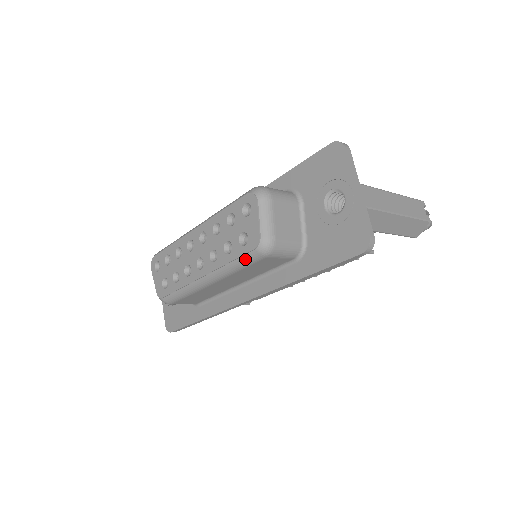
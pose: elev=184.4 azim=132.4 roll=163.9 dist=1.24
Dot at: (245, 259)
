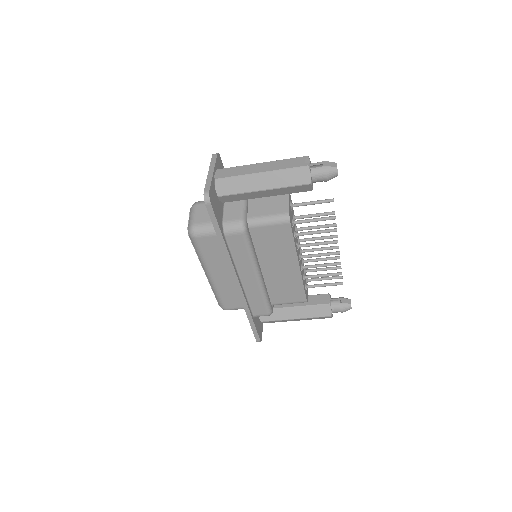
Dot at: (194, 246)
